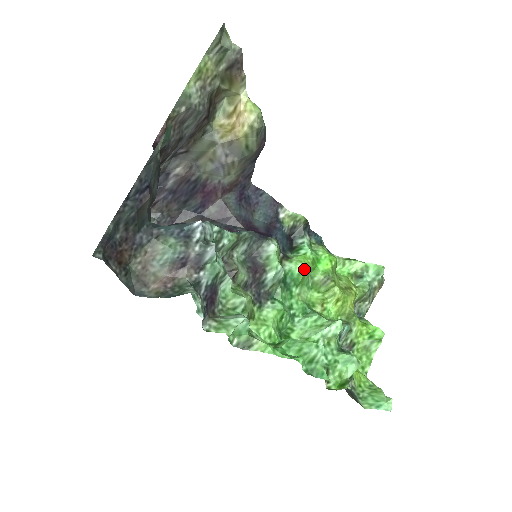
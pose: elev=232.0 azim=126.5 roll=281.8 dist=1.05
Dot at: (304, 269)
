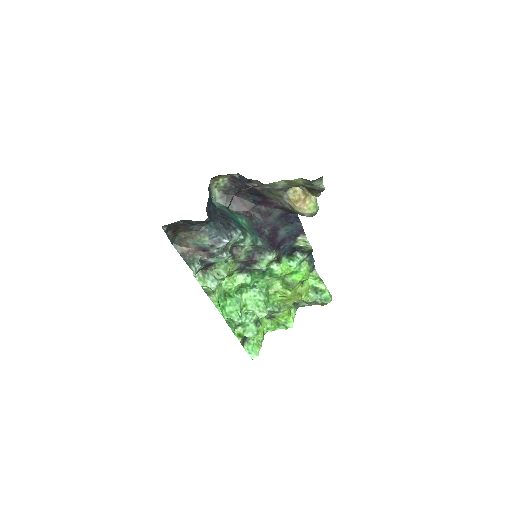
Dot at: (279, 275)
